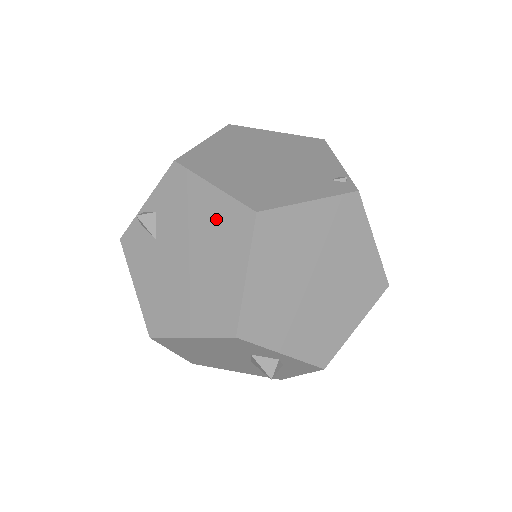
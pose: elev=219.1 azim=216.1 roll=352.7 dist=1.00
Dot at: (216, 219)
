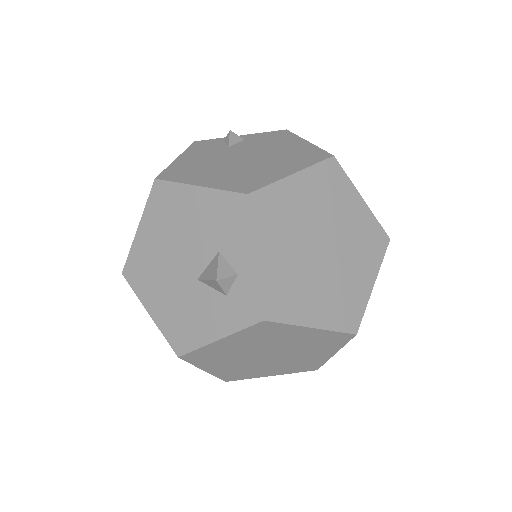
Dot at: (295, 151)
